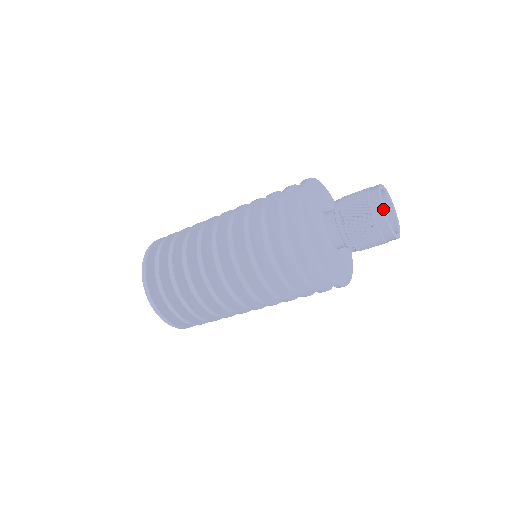
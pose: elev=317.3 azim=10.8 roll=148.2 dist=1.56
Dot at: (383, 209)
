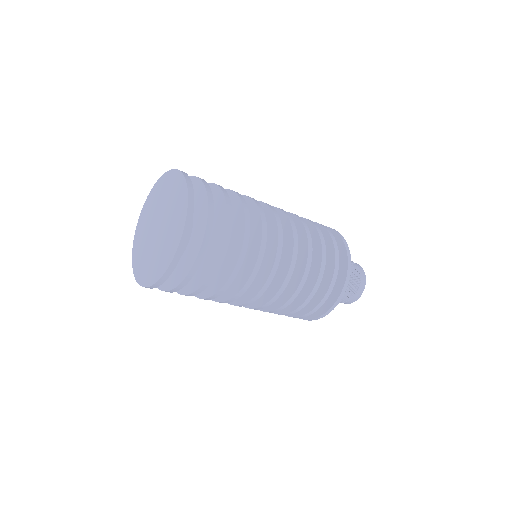
Dot at: occluded
